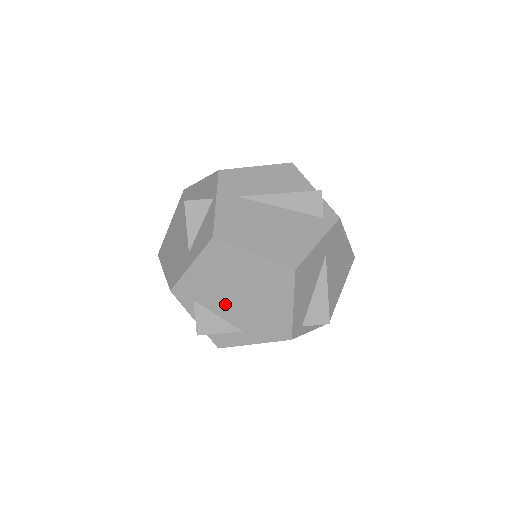
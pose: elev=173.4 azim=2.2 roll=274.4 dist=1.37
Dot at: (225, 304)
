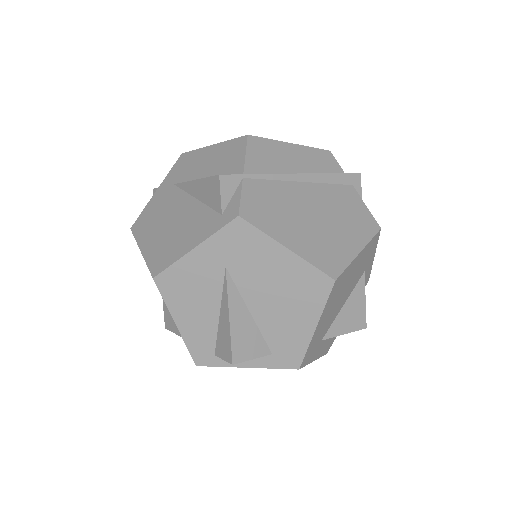
Dot at: occluded
